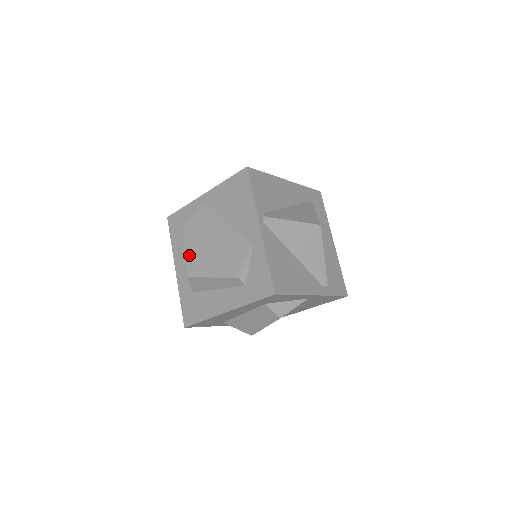
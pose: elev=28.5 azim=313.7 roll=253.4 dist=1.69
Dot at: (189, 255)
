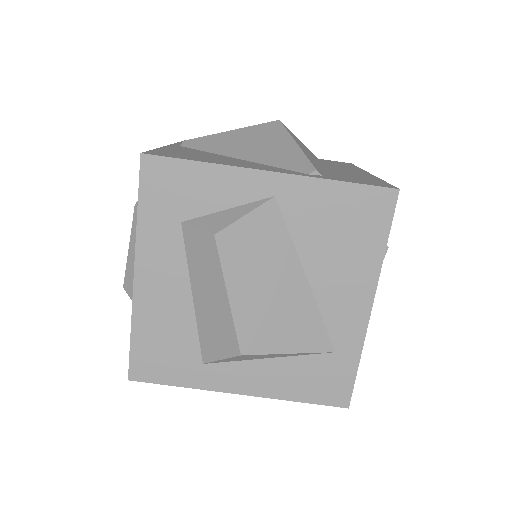
Dot at: occluded
